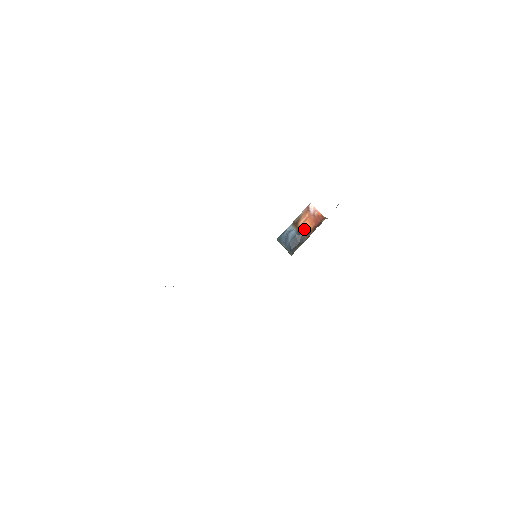
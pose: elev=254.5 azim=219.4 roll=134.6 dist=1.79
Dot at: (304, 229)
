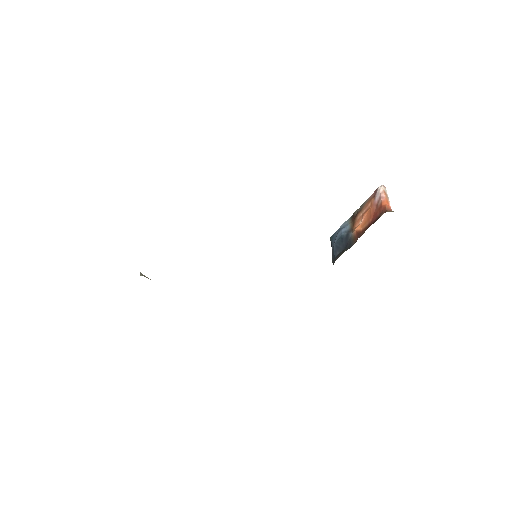
Dot at: (357, 226)
